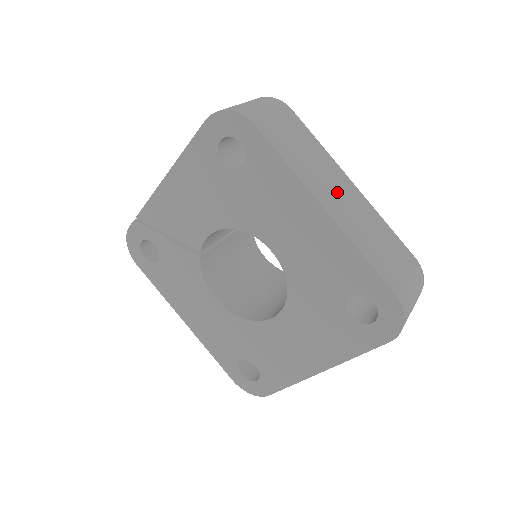
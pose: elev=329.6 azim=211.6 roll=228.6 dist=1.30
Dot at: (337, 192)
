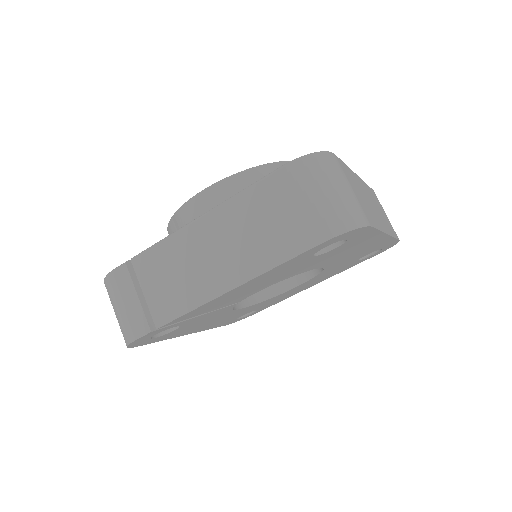
Dot at: (372, 204)
